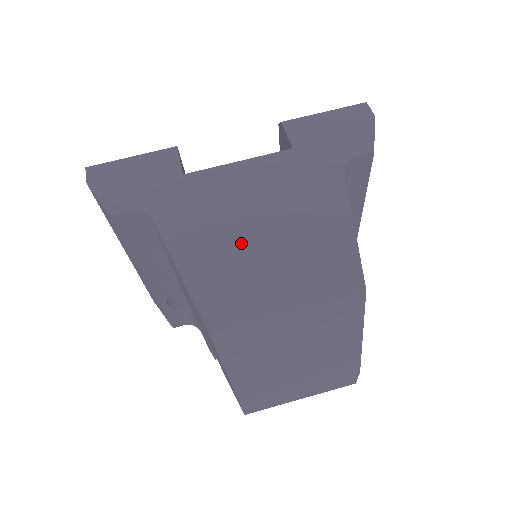
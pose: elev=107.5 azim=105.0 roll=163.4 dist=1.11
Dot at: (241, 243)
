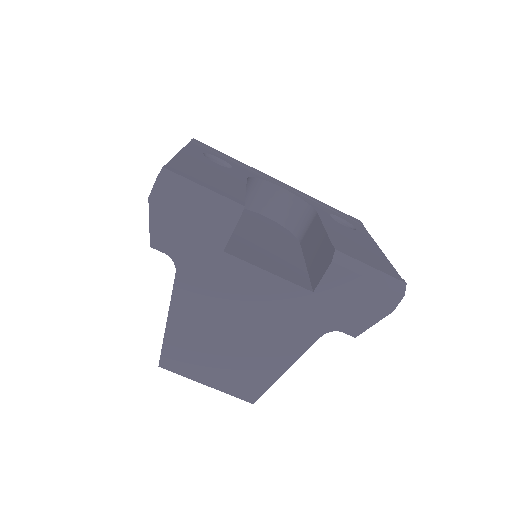
Dot at: (216, 333)
